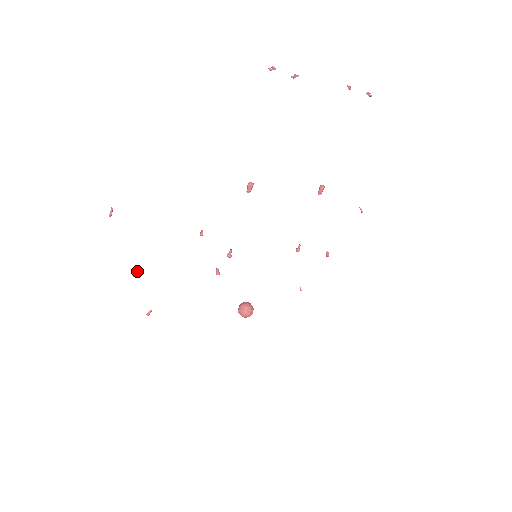
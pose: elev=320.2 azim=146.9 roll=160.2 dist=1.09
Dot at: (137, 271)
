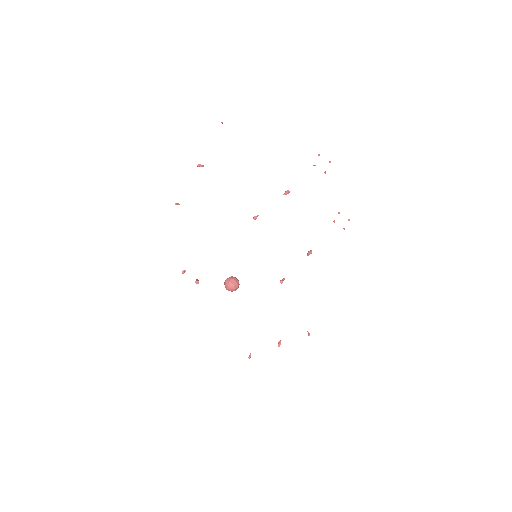
Dot at: (203, 165)
